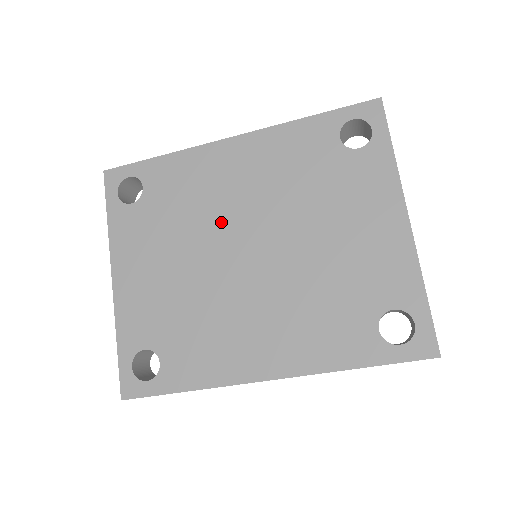
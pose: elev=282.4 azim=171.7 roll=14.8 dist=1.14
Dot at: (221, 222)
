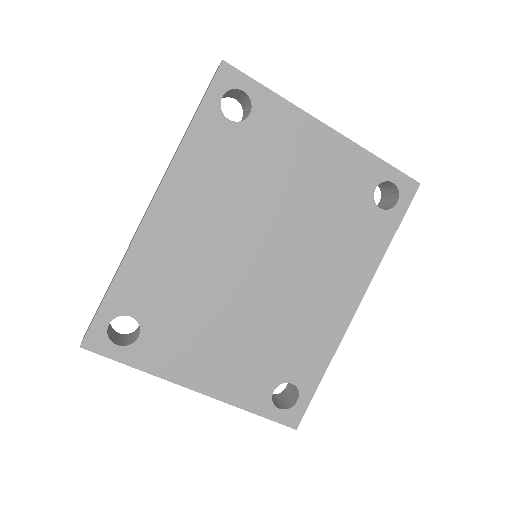
Dot at: (221, 266)
